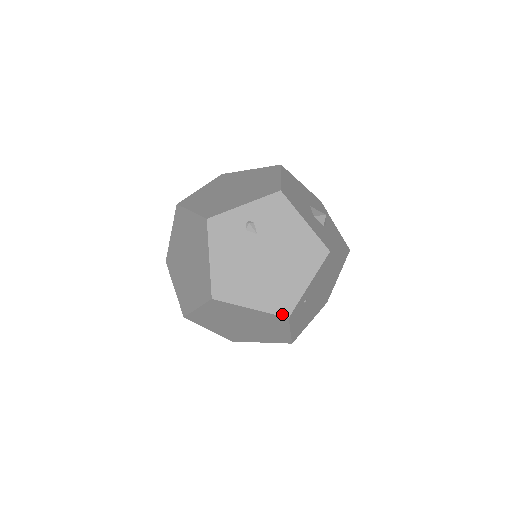
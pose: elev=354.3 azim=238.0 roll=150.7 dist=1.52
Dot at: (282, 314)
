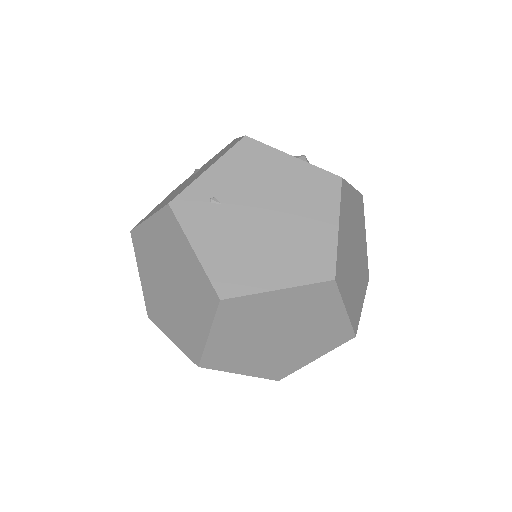
Dot at: (166, 205)
